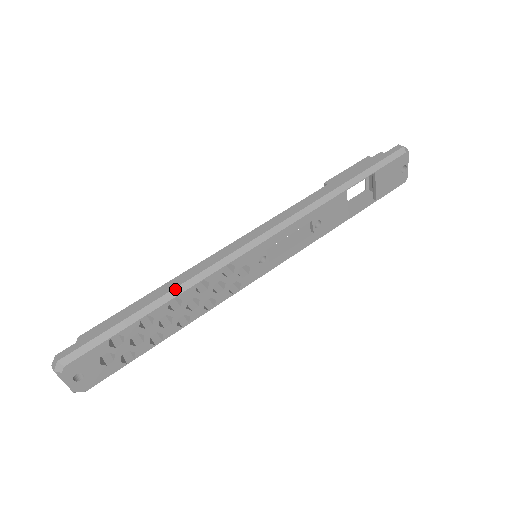
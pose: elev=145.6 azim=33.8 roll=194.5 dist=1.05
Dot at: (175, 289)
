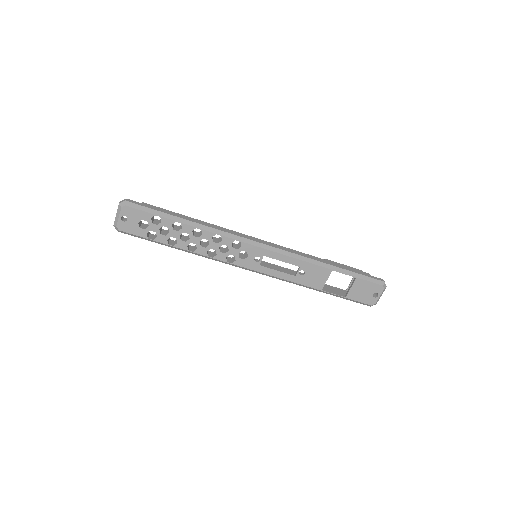
Dot at: (204, 226)
